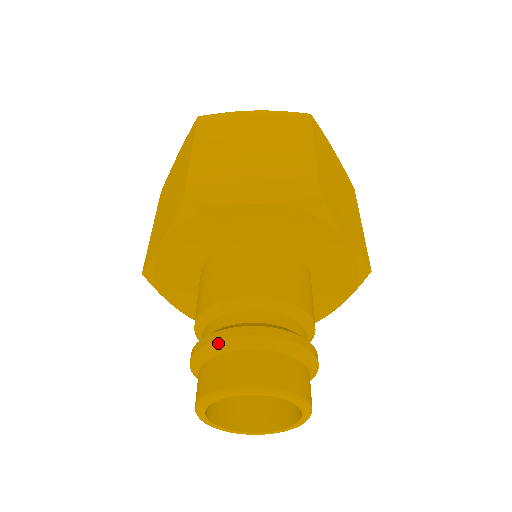
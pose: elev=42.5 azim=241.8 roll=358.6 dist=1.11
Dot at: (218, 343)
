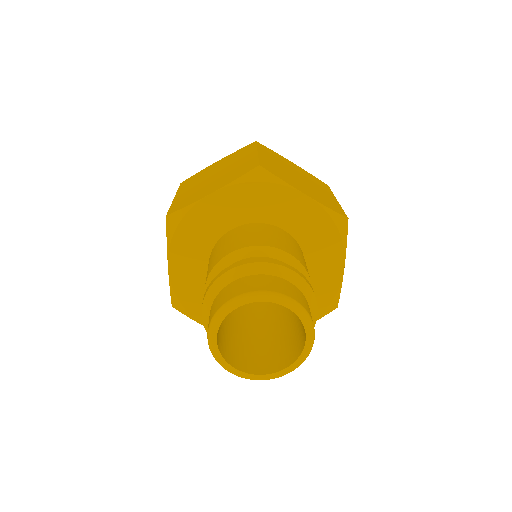
Dot at: (210, 290)
